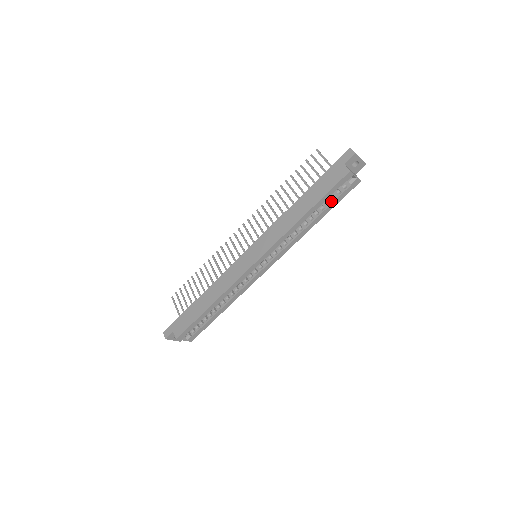
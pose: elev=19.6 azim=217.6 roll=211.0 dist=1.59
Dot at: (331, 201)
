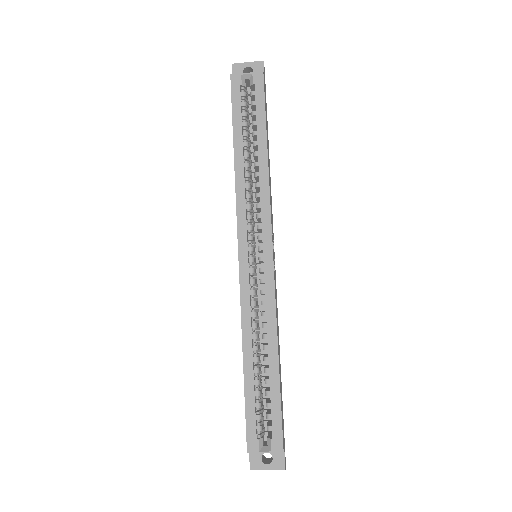
Dot at: (256, 119)
